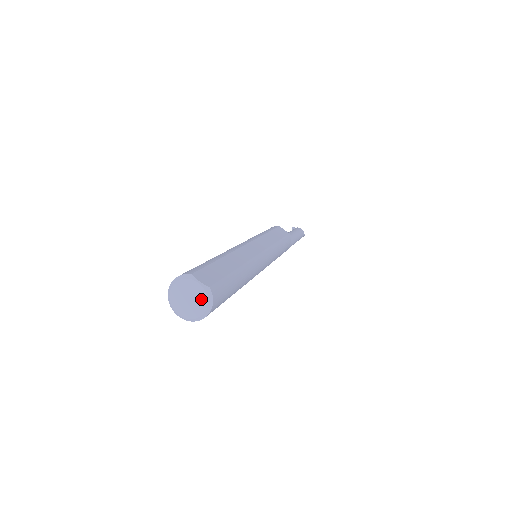
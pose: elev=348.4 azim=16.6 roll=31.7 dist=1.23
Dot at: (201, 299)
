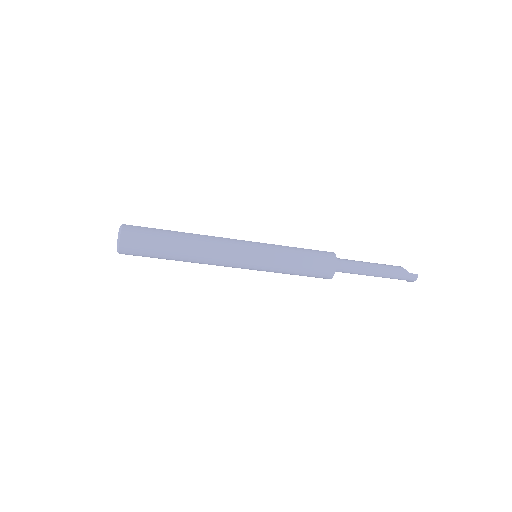
Dot at: occluded
